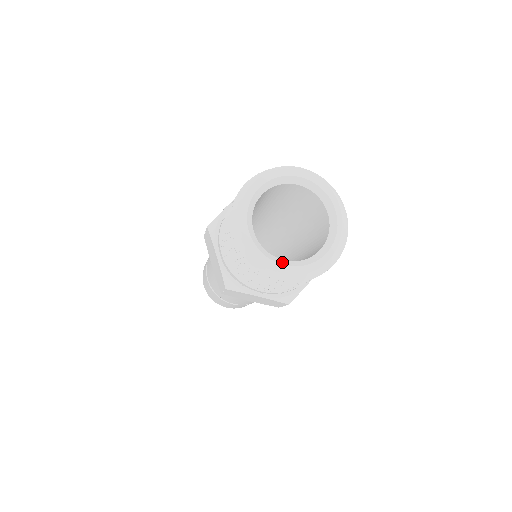
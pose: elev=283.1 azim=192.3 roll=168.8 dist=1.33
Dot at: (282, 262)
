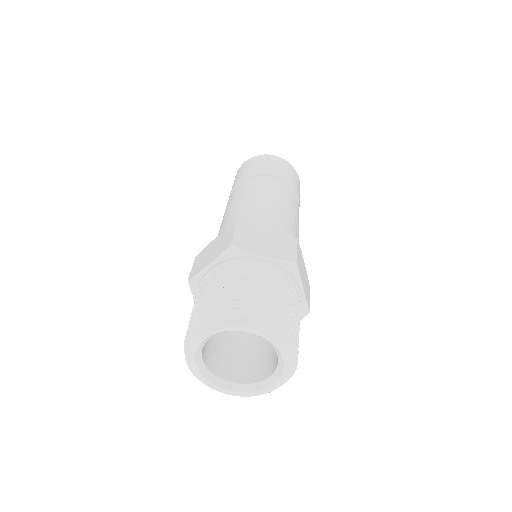
Dot at: (267, 383)
